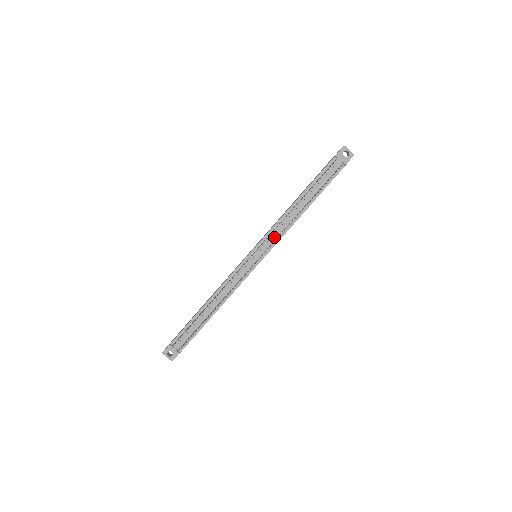
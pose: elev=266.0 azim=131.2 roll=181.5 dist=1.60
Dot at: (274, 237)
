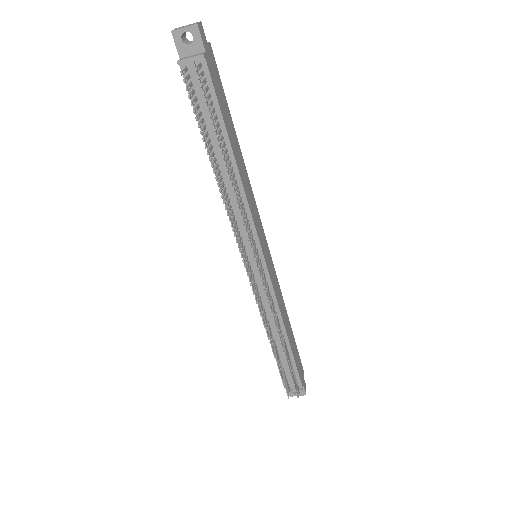
Dot at: (244, 229)
